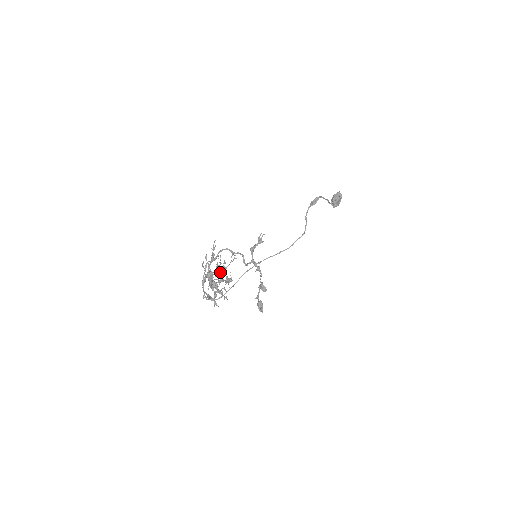
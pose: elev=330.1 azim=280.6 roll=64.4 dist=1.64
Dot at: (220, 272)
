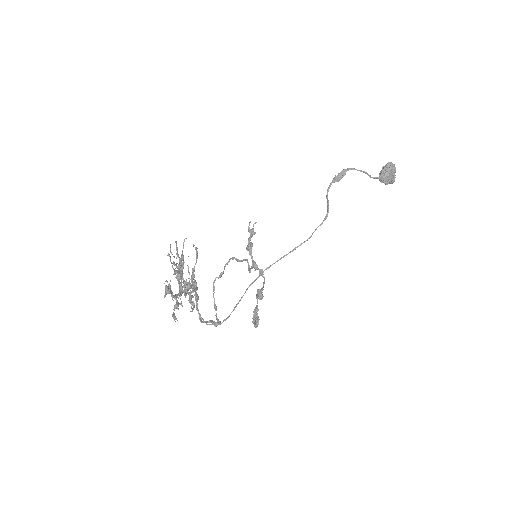
Dot at: (176, 273)
